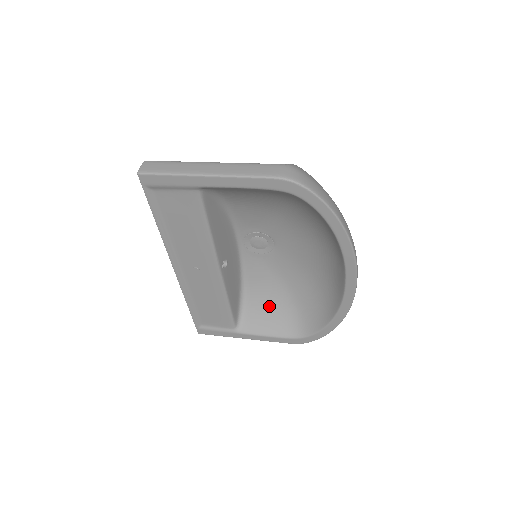
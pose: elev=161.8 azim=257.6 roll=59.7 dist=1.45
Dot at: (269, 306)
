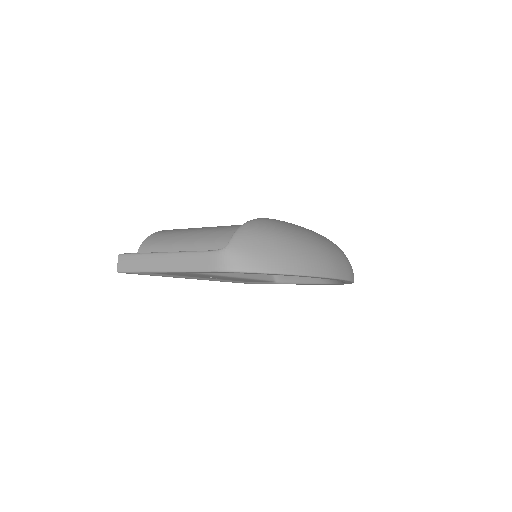
Dot at: occluded
